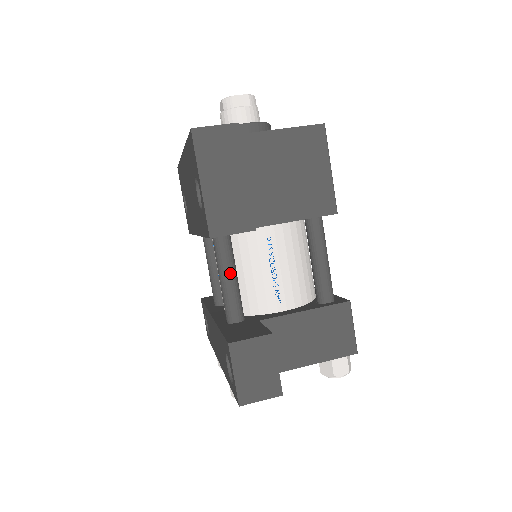
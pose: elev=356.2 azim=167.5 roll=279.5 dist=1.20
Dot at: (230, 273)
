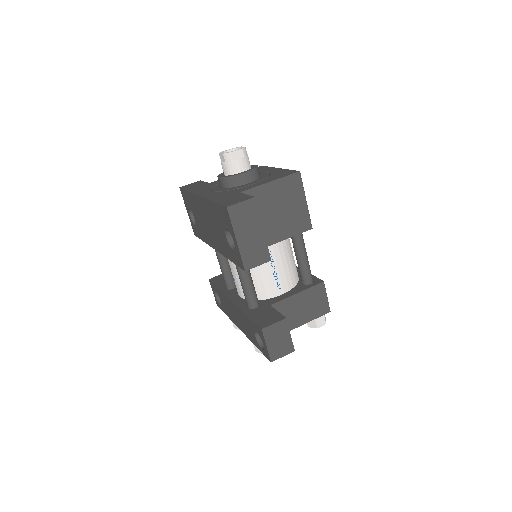
Dot at: (248, 279)
